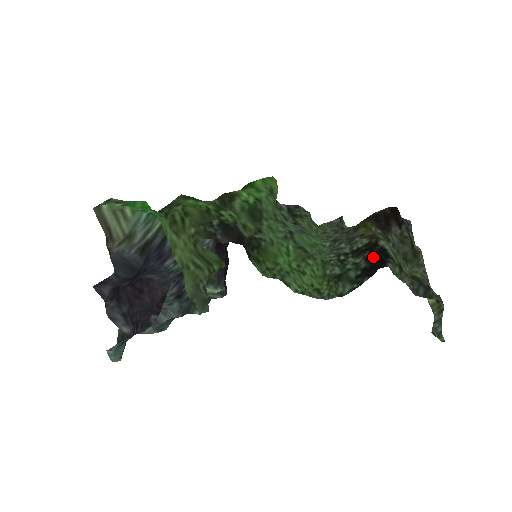
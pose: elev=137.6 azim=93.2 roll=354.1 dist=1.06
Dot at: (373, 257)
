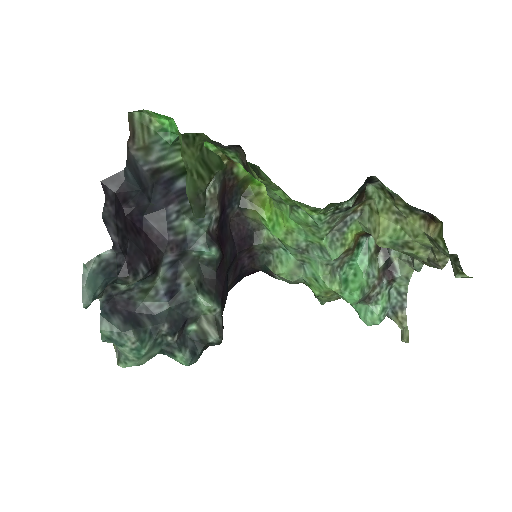
Dot at: (362, 186)
